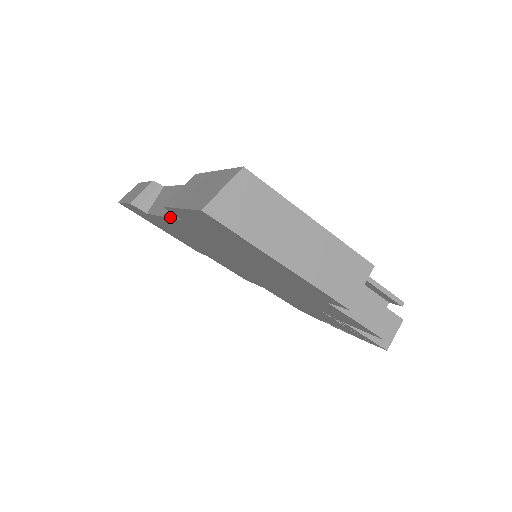
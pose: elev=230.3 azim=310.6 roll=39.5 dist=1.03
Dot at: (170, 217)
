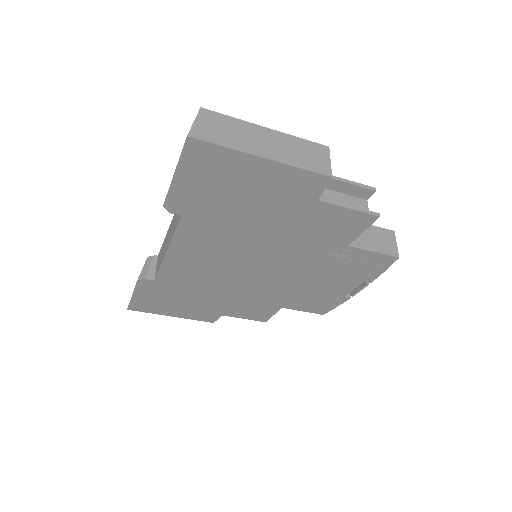
Dot at: (172, 236)
